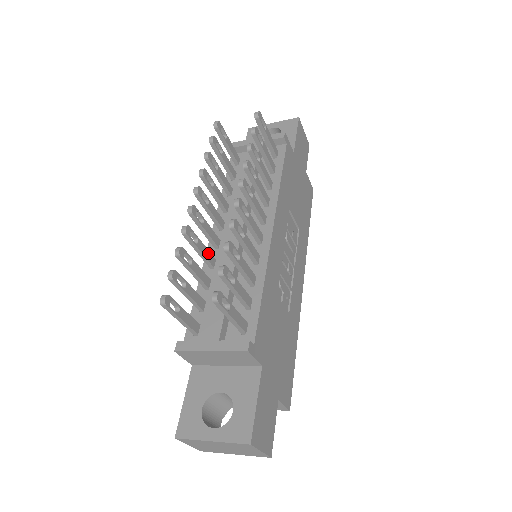
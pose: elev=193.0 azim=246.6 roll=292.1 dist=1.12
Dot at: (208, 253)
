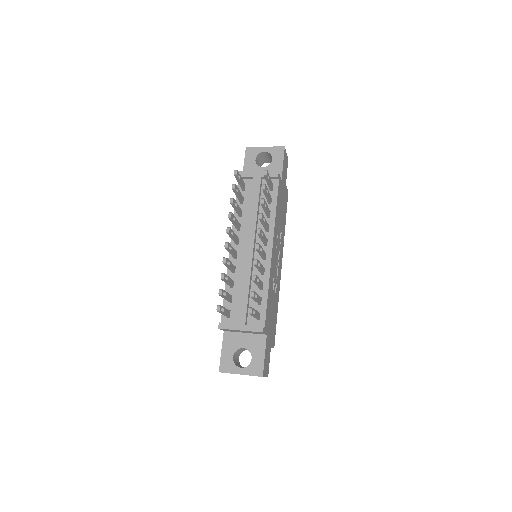
Dot at: (233, 266)
